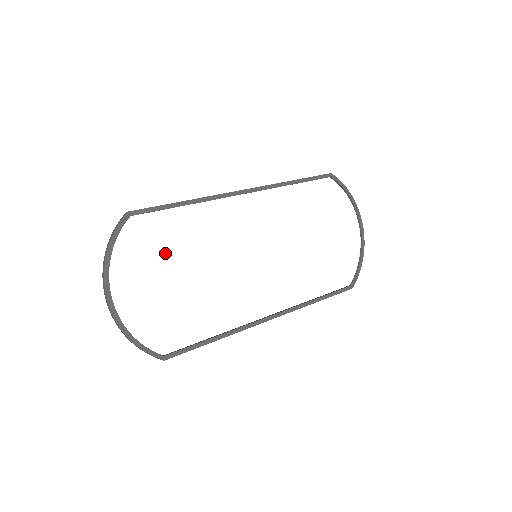
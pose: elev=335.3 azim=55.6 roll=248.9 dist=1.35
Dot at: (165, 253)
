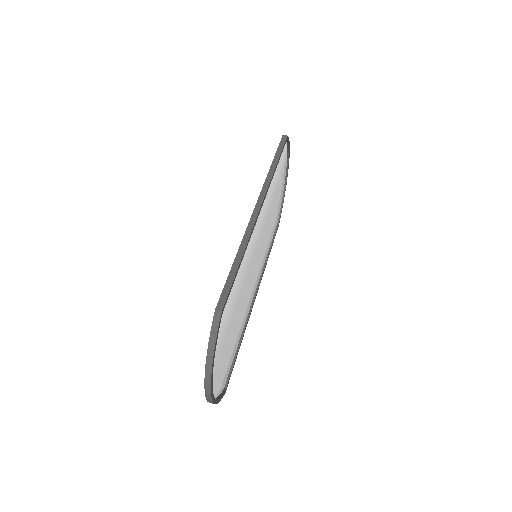
Dot at: (229, 316)
